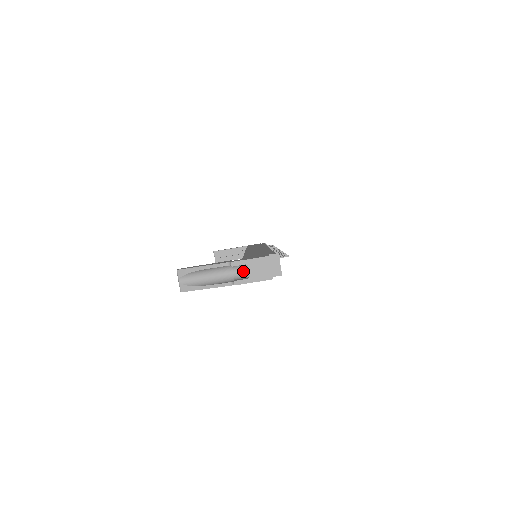
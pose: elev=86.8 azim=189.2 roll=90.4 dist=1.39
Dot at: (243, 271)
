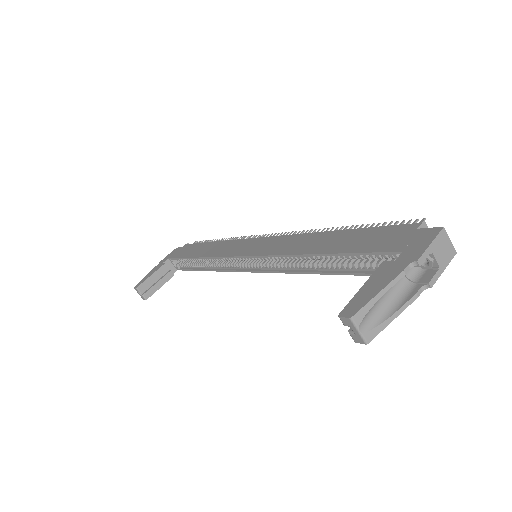
Dot at: occluded
